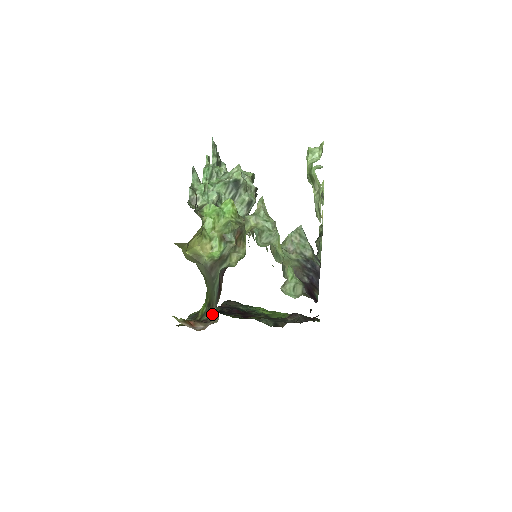
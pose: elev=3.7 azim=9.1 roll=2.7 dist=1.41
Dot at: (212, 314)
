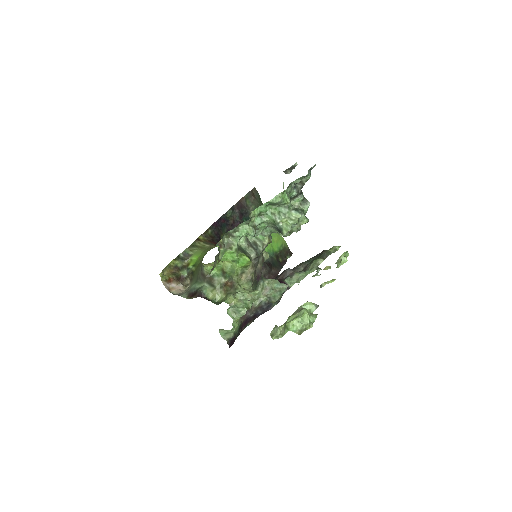
Dot at: (189, 279)
